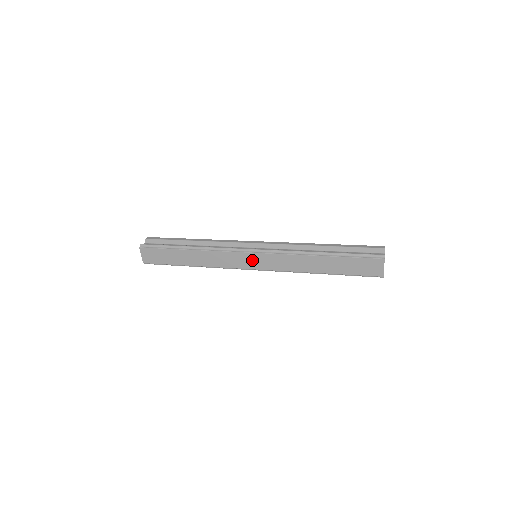
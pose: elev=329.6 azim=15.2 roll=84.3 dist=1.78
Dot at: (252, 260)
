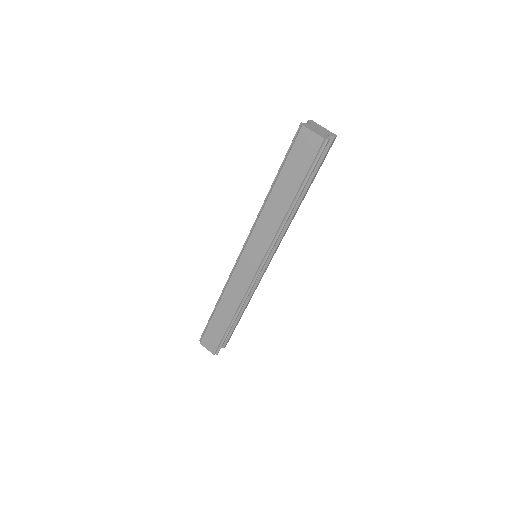
Dot at: (248, 261)
